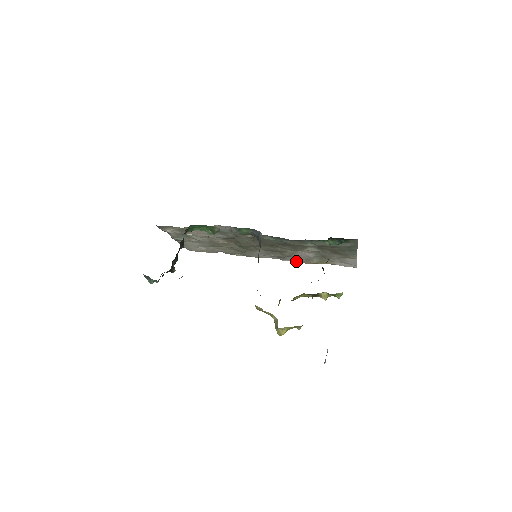
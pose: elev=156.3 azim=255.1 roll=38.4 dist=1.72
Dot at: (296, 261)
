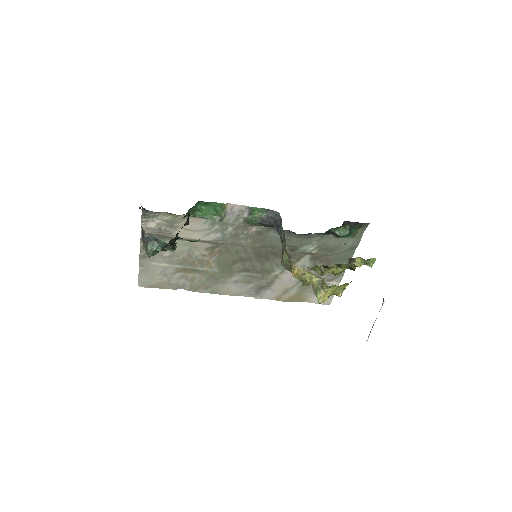
Dot at: (269, 298)
